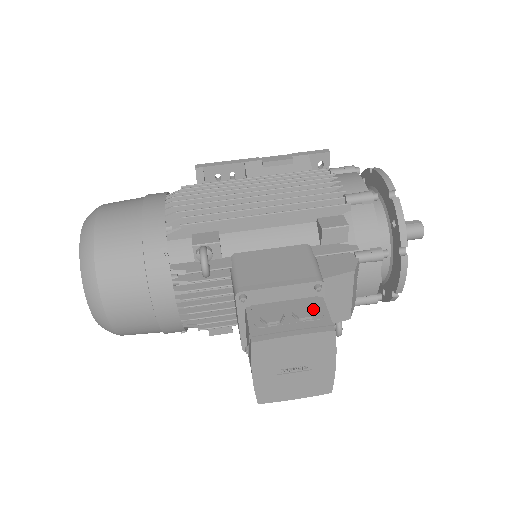
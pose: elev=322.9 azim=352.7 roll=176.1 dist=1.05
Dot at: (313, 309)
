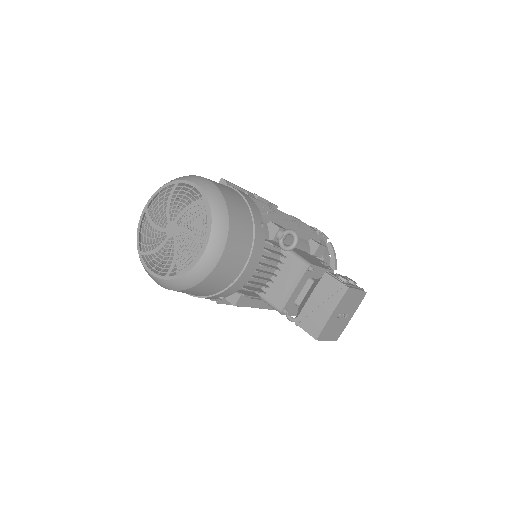
Dot at: occluded
